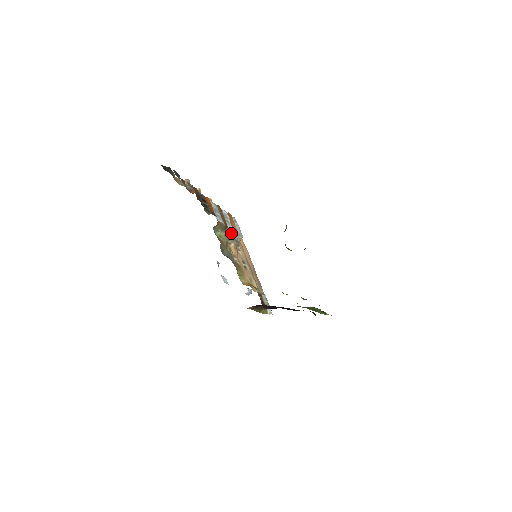
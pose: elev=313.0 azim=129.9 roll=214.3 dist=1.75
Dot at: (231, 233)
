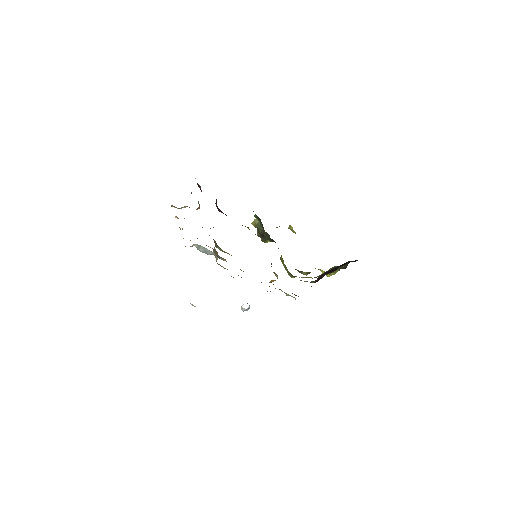
Dot at: (215, 252)
